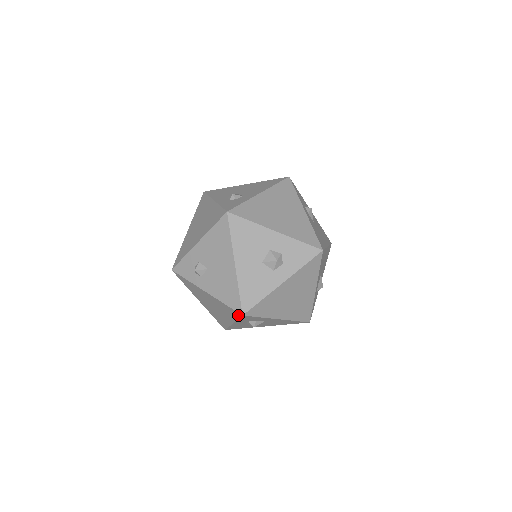
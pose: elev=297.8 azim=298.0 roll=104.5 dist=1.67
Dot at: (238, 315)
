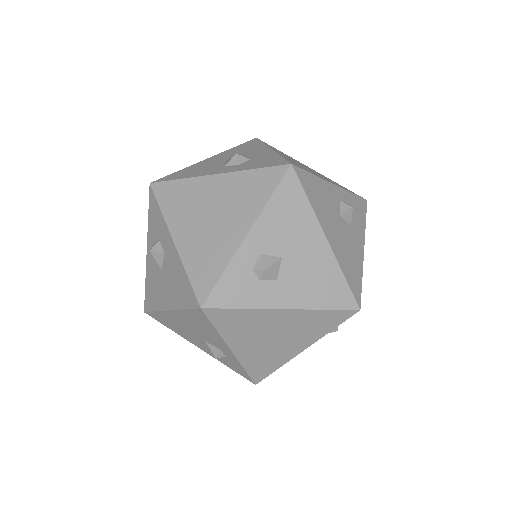
Dot at: occluded
